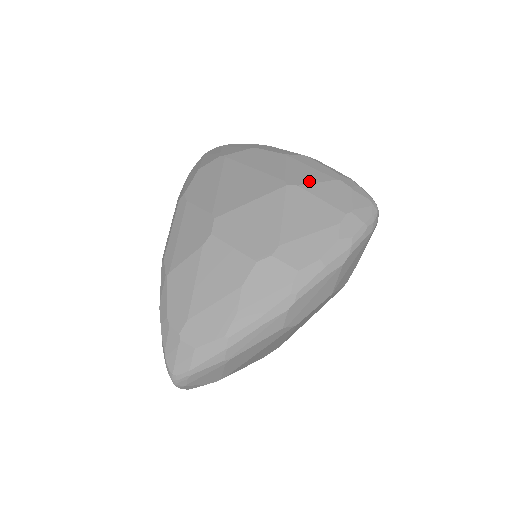
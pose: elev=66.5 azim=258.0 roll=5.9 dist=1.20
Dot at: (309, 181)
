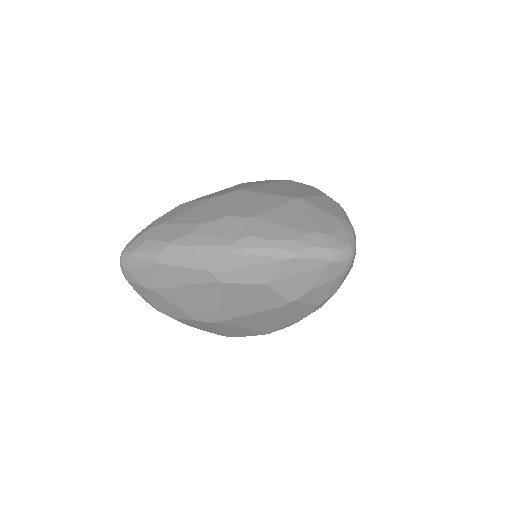
Dot at: (318, 206)
